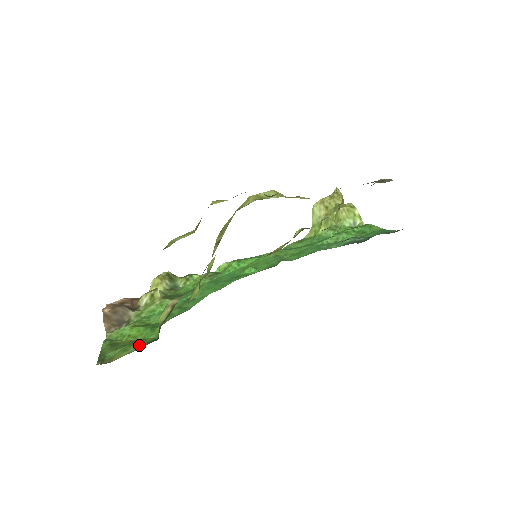
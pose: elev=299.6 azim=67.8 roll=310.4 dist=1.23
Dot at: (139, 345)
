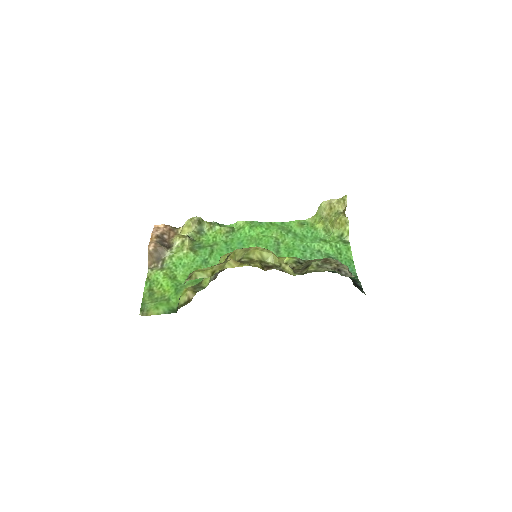
Dot at: (165, 309)
